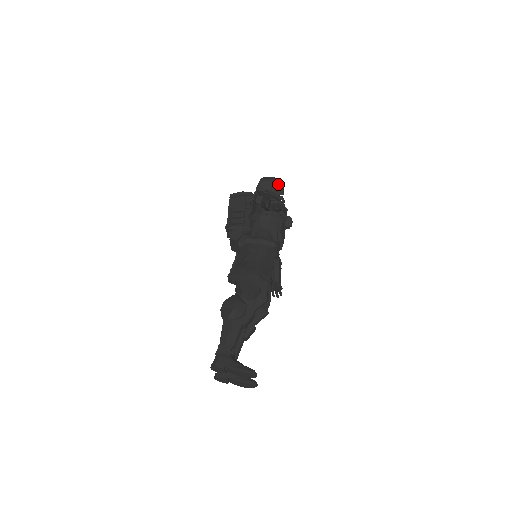
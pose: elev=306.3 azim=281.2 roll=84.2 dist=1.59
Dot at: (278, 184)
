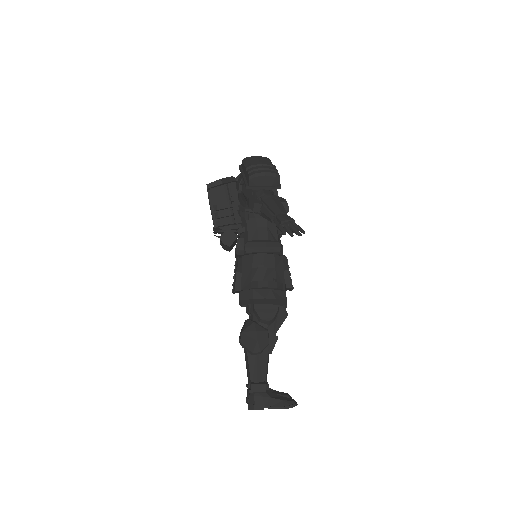
Dot at: (272, 177)
